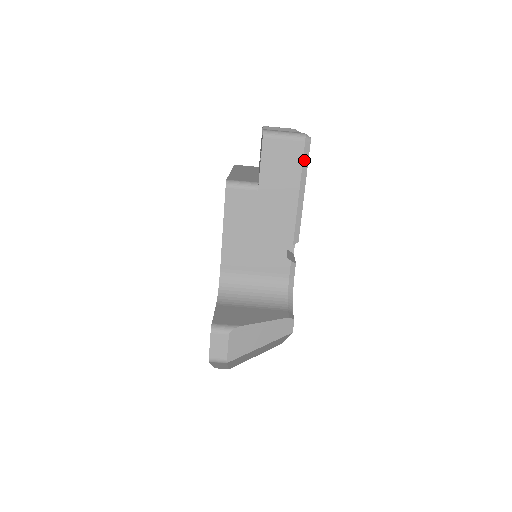
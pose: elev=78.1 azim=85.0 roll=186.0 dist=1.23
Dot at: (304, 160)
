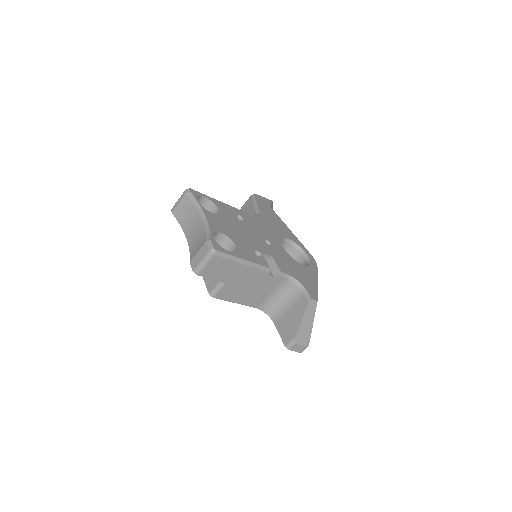
Dot at: (225, 257)
